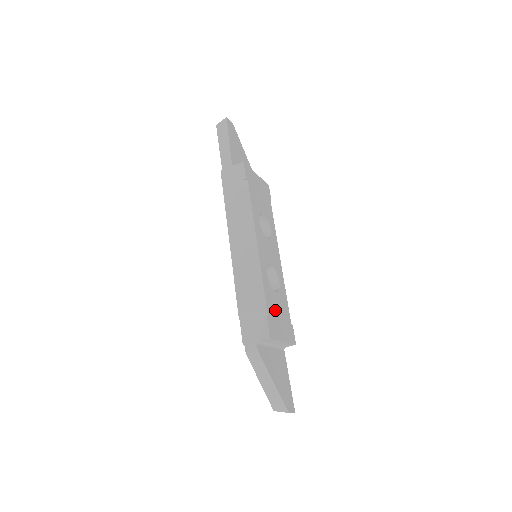
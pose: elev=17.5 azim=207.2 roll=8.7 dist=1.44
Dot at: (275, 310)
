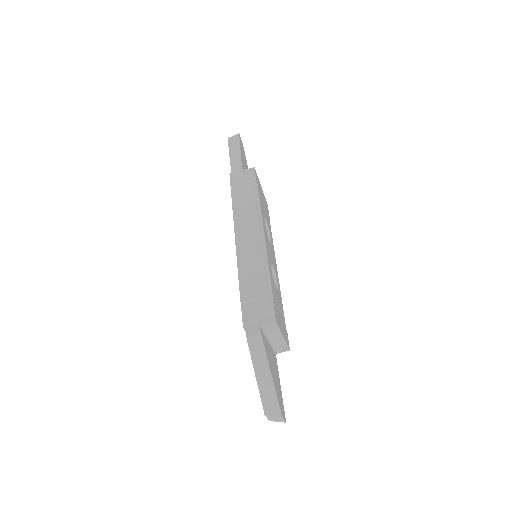
Dot at: (277, 303)
